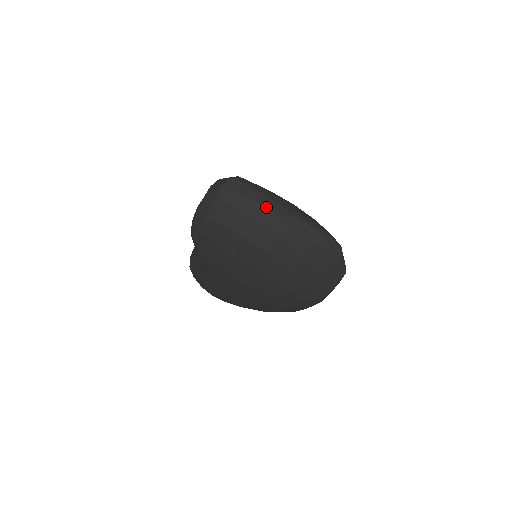
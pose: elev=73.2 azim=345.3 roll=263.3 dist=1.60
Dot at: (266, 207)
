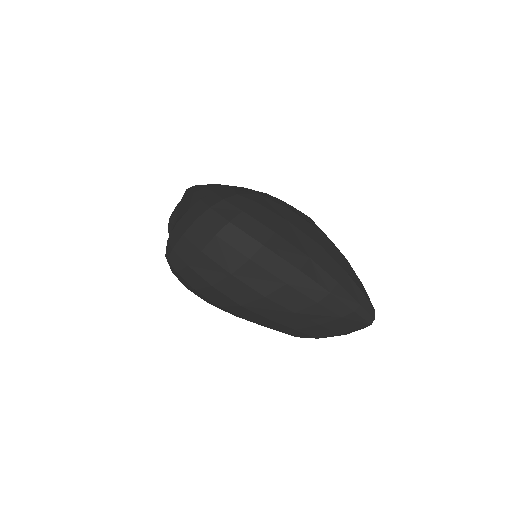
Dot at: (279, 277)
